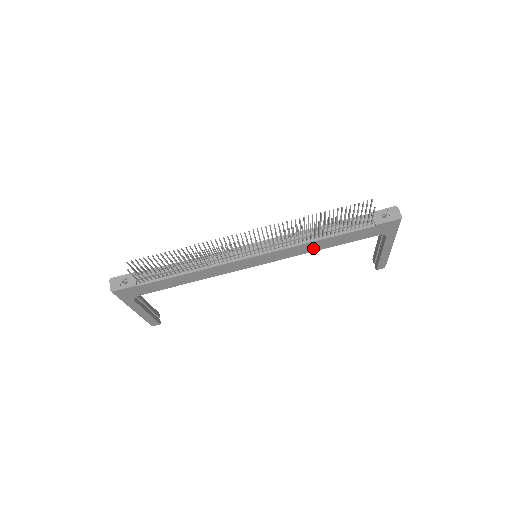
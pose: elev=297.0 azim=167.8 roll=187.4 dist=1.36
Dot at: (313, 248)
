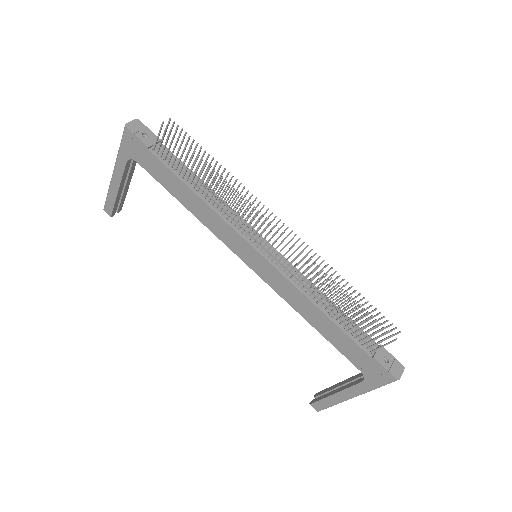
Dot at: (303, 310)
